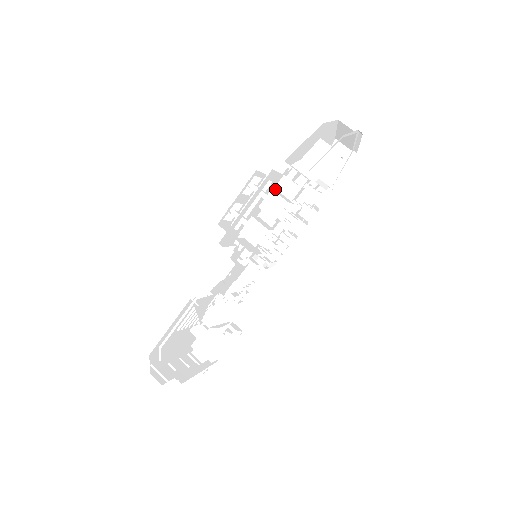
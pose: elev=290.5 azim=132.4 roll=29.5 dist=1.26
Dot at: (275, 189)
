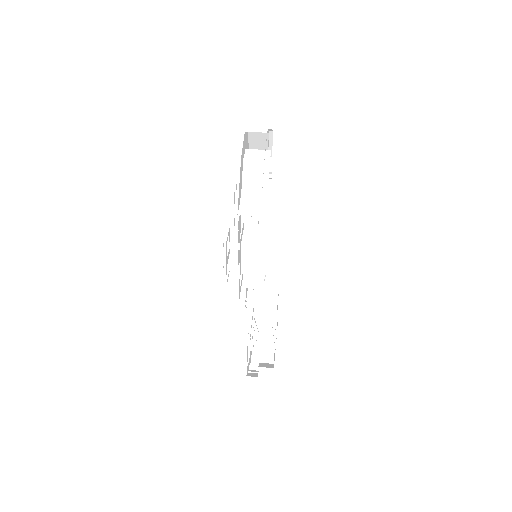
Dot at: (240, 221)
